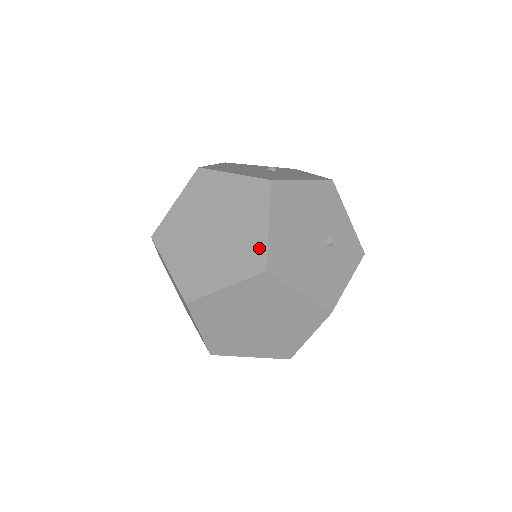
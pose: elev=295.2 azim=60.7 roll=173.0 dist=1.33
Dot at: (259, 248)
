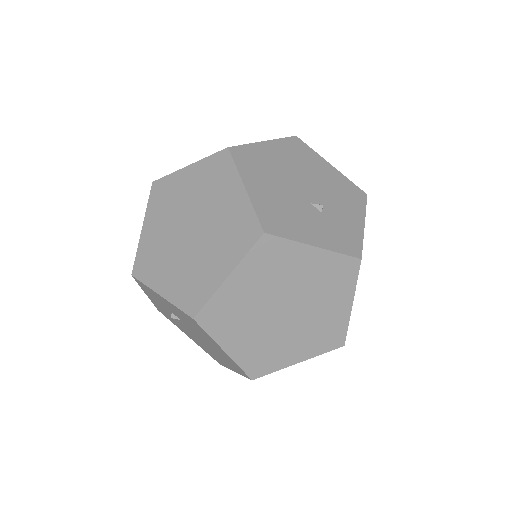
Dot at: occluded
